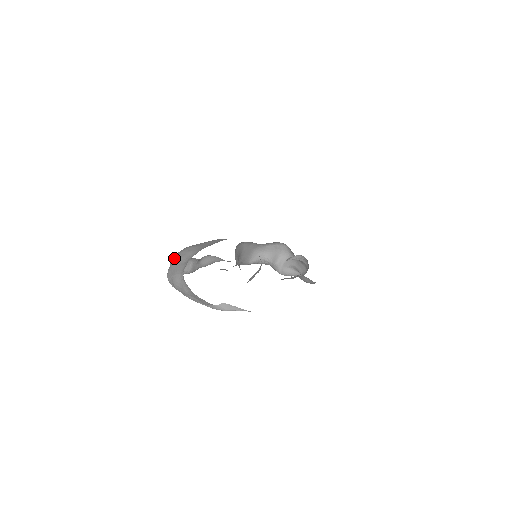
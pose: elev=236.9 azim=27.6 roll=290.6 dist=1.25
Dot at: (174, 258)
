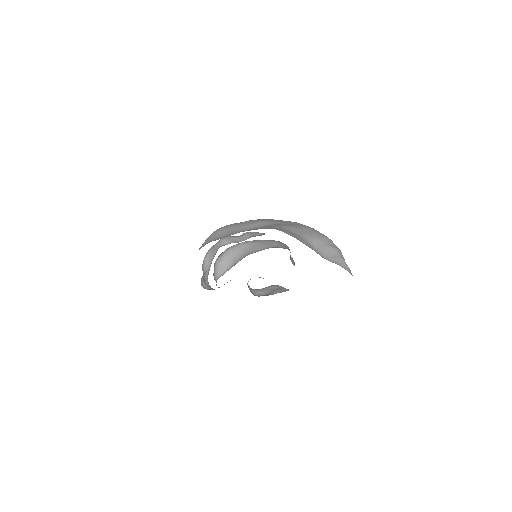
Dot at: occluded
